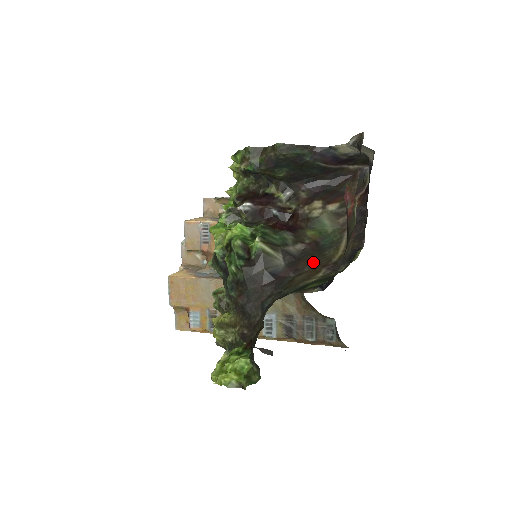
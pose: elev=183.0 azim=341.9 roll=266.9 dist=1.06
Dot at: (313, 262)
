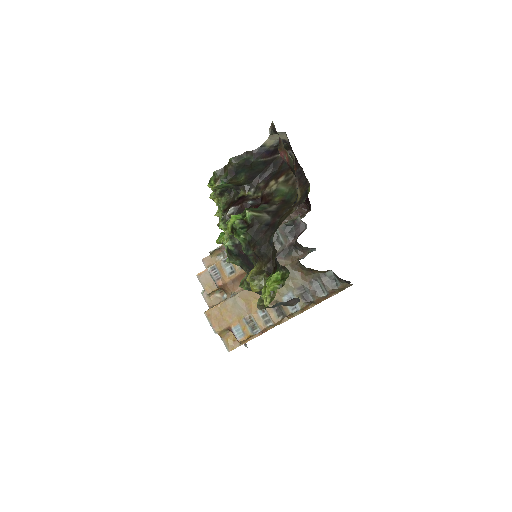
Dot at: (286, 208)
